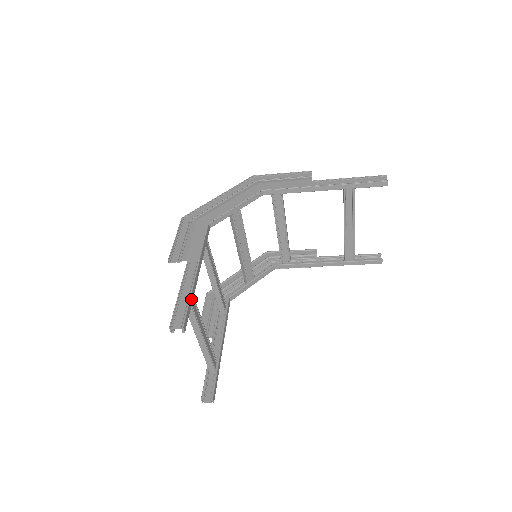
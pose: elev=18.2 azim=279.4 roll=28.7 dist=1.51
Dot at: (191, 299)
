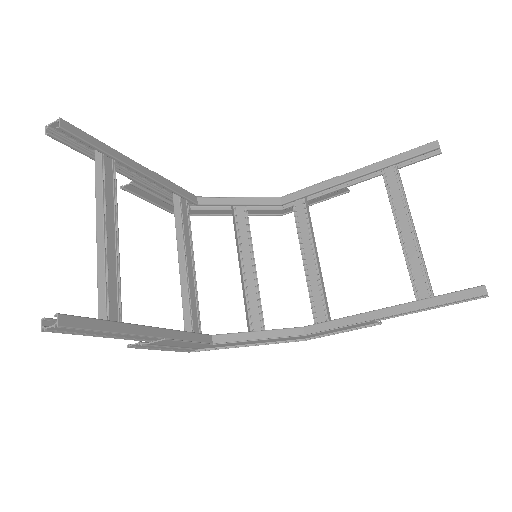
Dot at: (104, 146)
